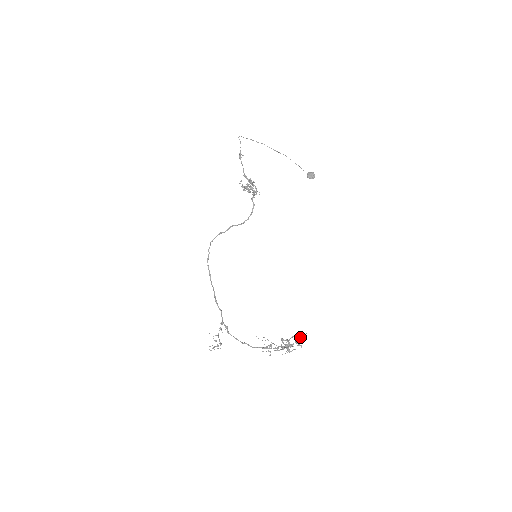
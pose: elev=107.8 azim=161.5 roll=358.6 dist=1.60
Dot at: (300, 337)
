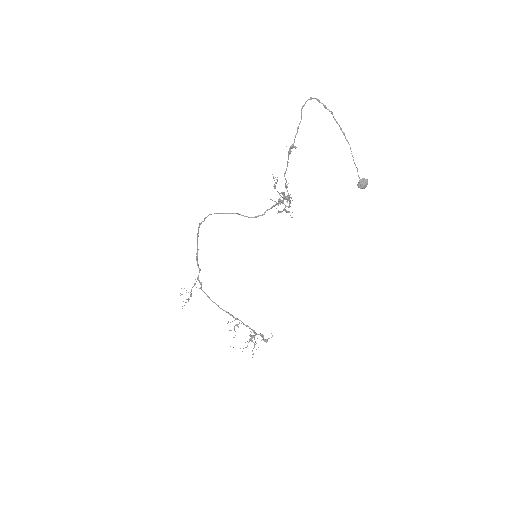
Dot at: (266, 342)
